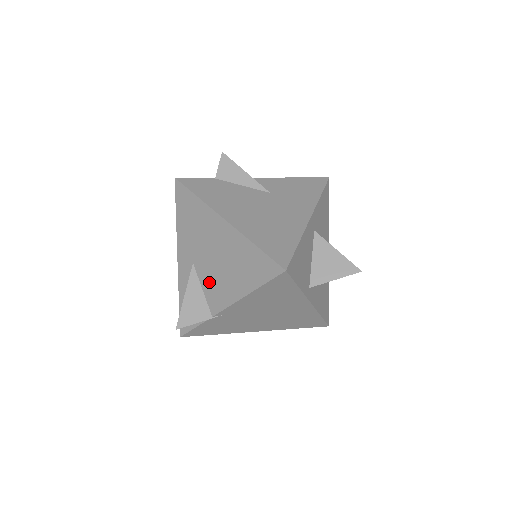
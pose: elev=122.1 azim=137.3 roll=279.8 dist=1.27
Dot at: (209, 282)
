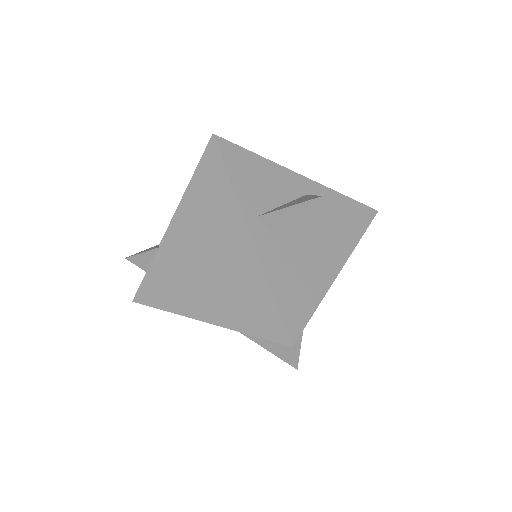
Dot at: occluded
